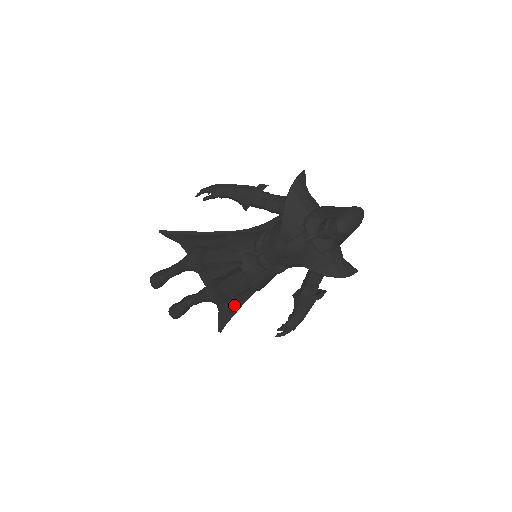
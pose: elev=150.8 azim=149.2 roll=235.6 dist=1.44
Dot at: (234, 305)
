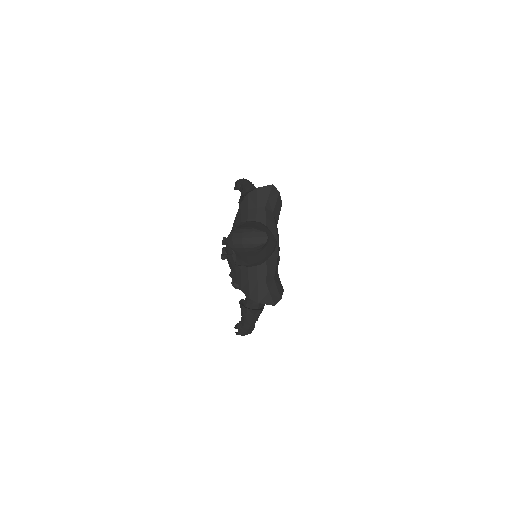
Dot at: occluded
